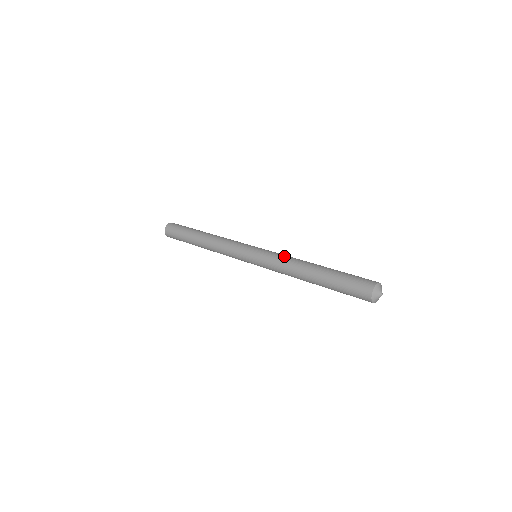
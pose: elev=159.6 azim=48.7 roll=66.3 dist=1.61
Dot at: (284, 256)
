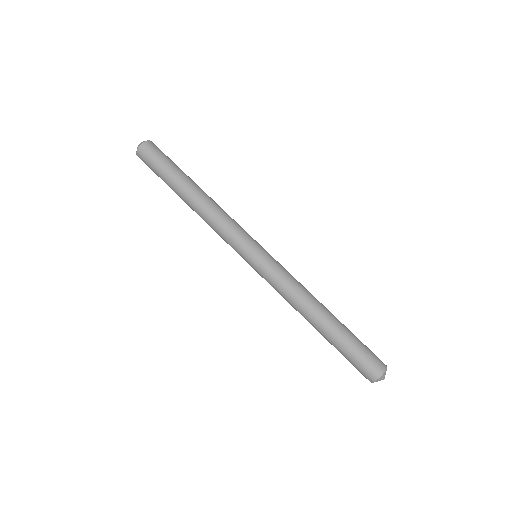
Dot at: (284, 291)
